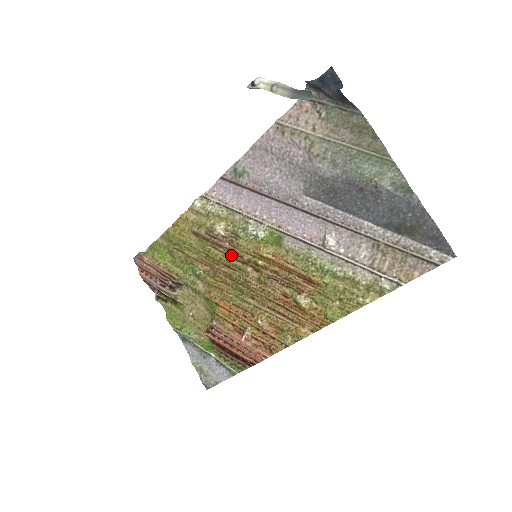
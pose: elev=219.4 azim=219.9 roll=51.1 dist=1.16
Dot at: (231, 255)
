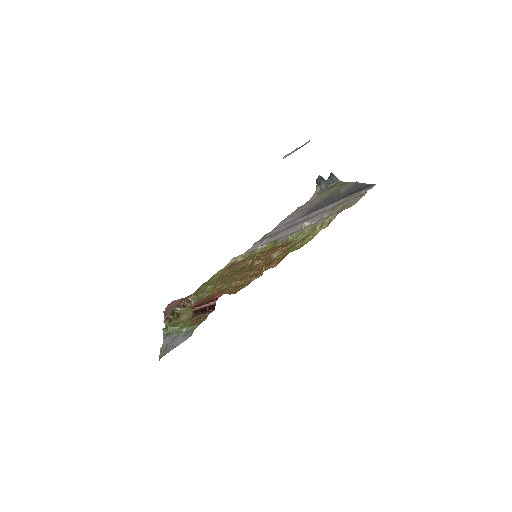
Dot at: (239, 267)
